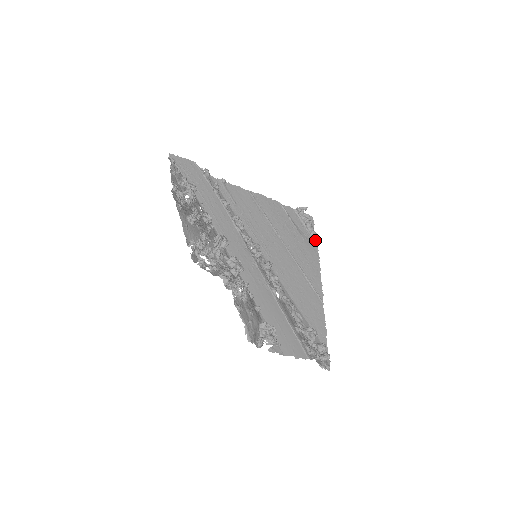
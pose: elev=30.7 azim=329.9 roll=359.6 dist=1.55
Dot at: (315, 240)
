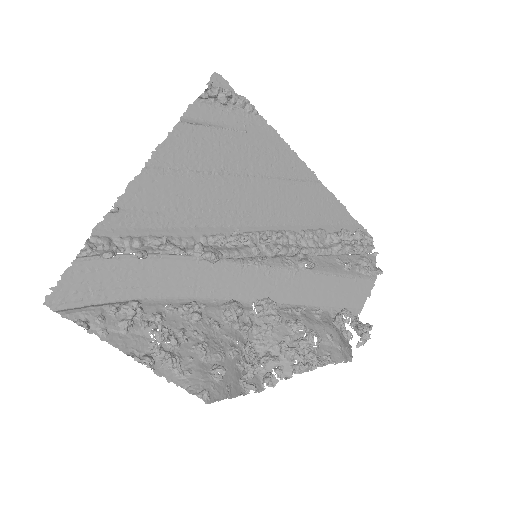
Dot at: (252, 111)
